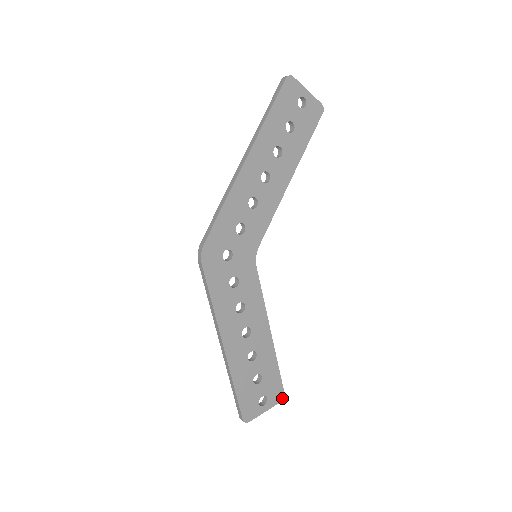
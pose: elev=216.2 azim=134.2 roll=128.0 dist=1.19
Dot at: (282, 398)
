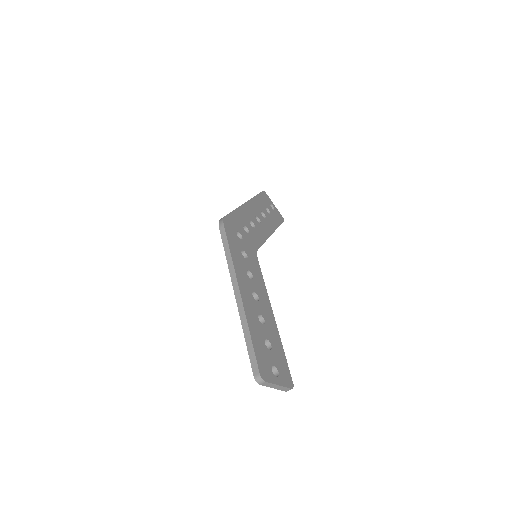
Dot at: (291, 386)
